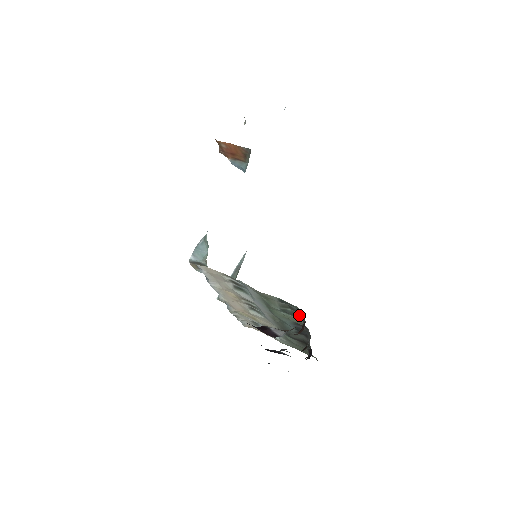
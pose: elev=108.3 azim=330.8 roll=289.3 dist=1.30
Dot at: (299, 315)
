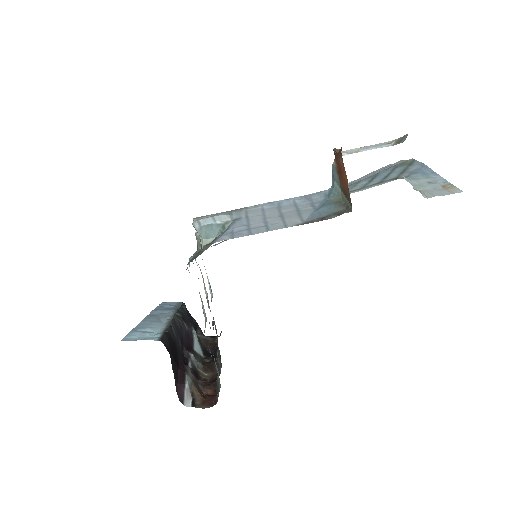
Dot at: occluded
